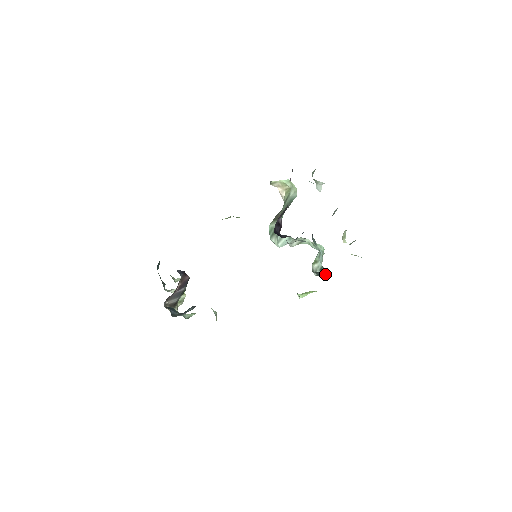
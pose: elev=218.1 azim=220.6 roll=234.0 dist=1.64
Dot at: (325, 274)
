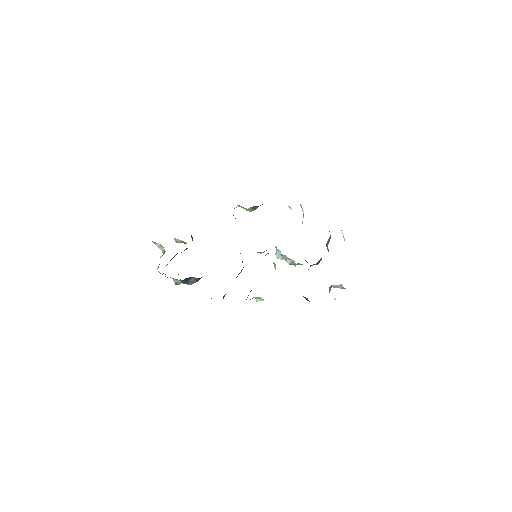
Dot at: occluded
